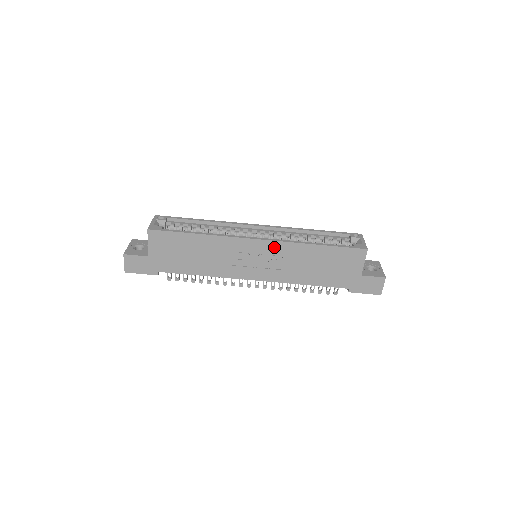
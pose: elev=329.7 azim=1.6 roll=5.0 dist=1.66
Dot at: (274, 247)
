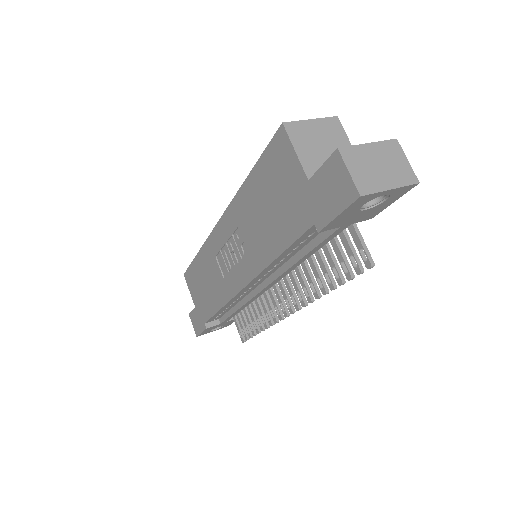
Dot at: (229, 221)
